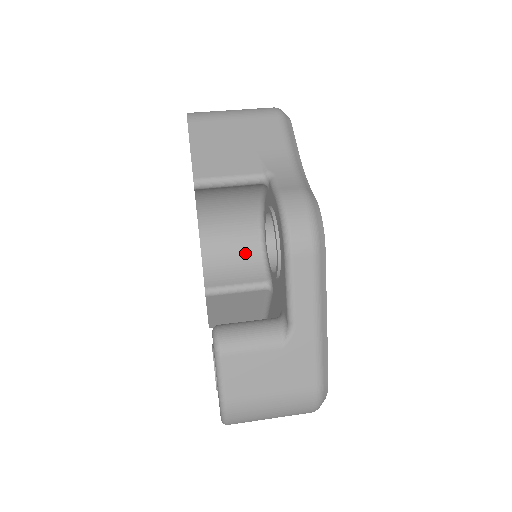
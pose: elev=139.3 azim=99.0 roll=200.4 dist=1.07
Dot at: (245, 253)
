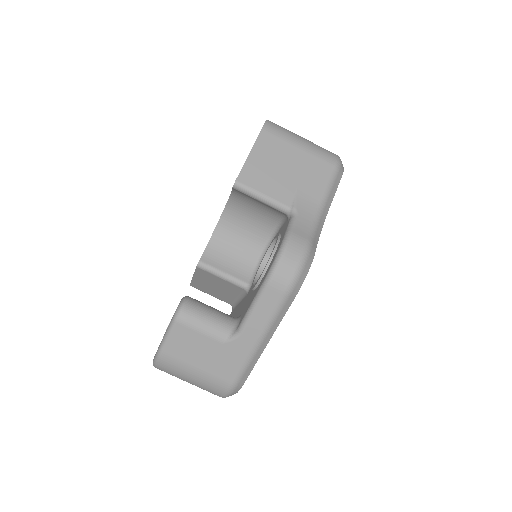
Dot at: (246, 252)
